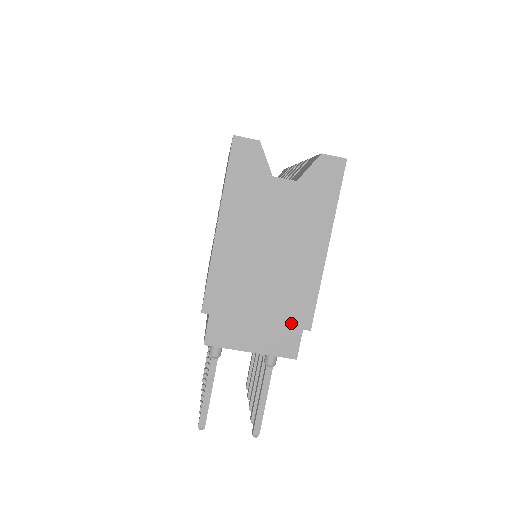
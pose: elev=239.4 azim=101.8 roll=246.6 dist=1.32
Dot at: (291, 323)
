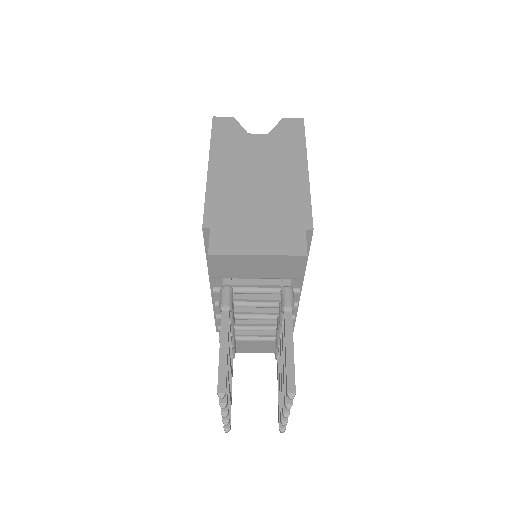
Dot at: (292, 226)
